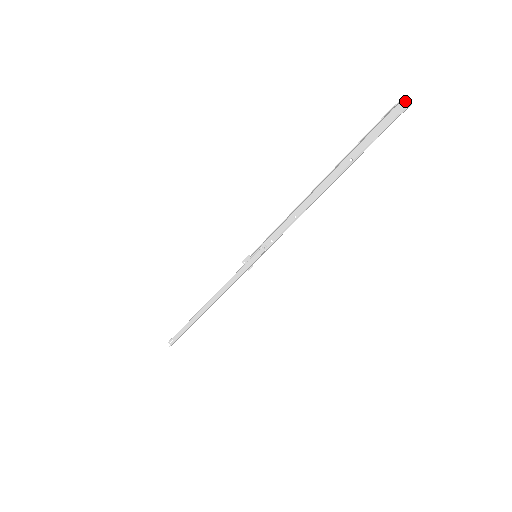
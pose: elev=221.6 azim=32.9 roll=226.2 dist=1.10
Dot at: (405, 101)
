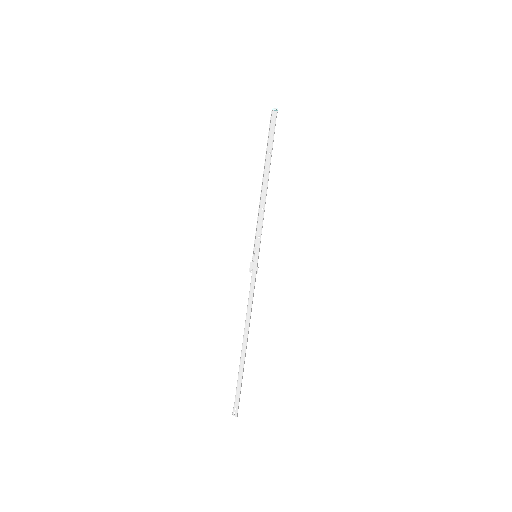
Dot at: (274, 109)
